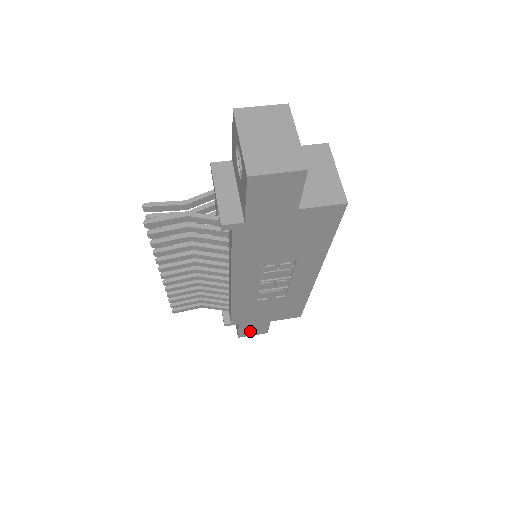
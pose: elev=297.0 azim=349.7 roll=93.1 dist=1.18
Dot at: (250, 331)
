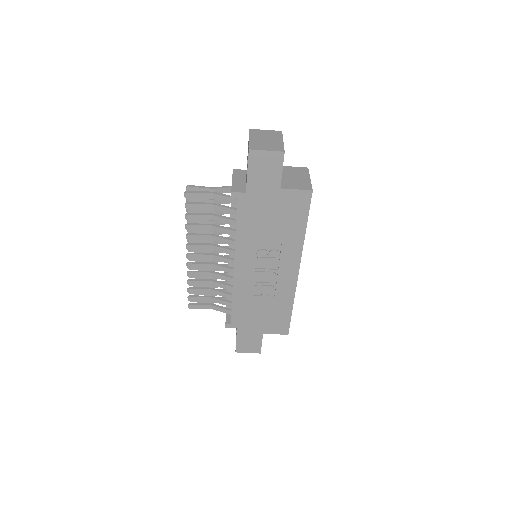
Dot at: (246, 344)
